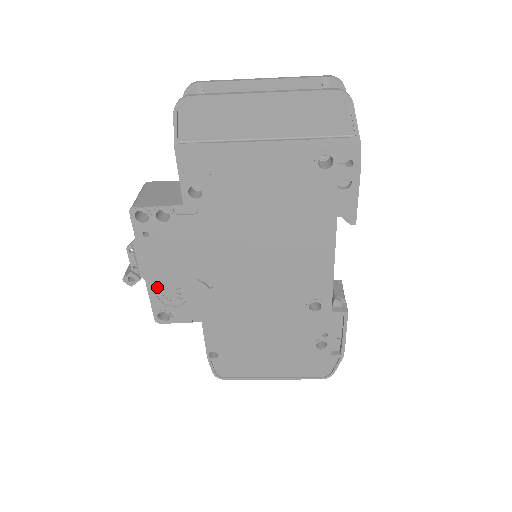
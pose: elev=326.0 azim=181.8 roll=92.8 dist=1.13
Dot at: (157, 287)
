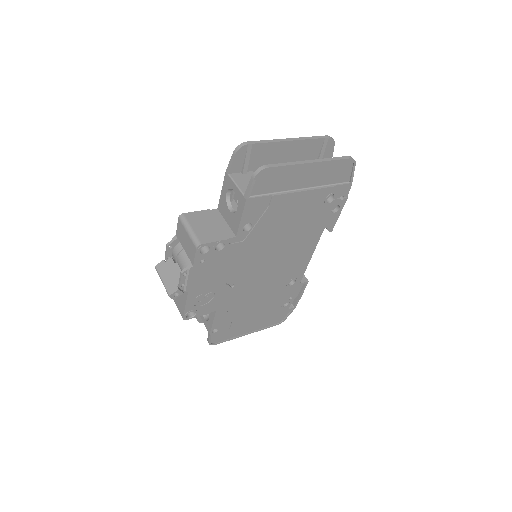
Dot at: (195, 295)
